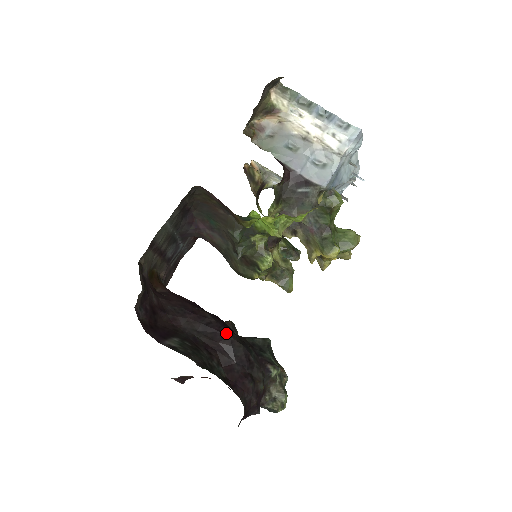
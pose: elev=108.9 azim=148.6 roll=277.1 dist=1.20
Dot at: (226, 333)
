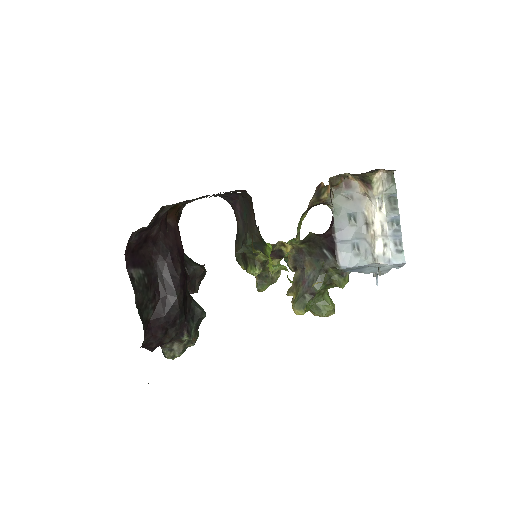
Dot at: (178, 293)
